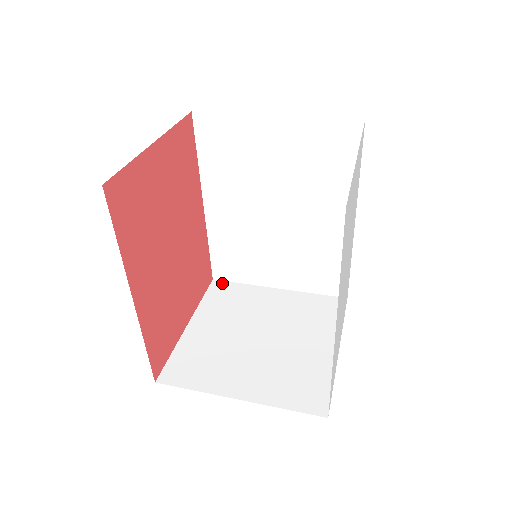
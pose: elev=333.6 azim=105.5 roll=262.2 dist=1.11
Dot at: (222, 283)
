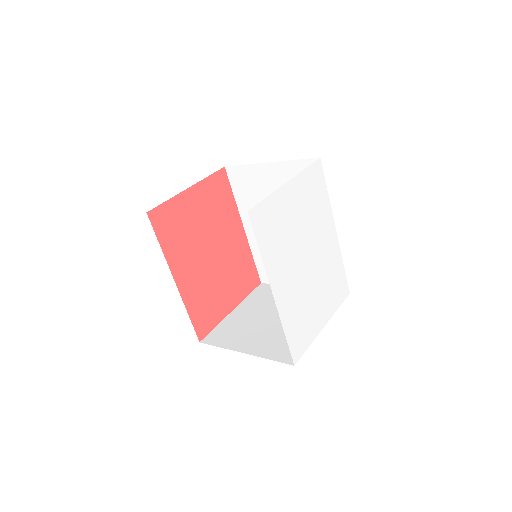
Dot at: (266, 285)
